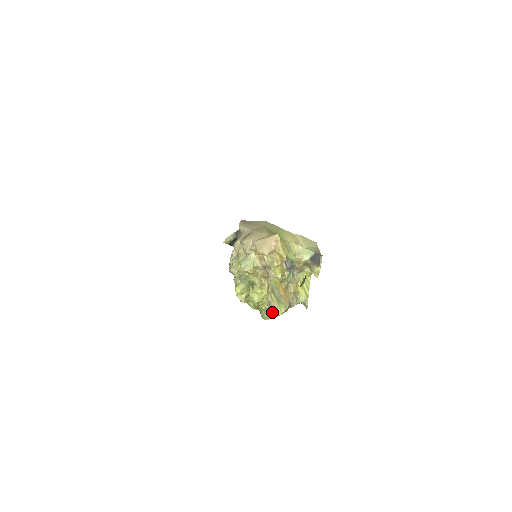
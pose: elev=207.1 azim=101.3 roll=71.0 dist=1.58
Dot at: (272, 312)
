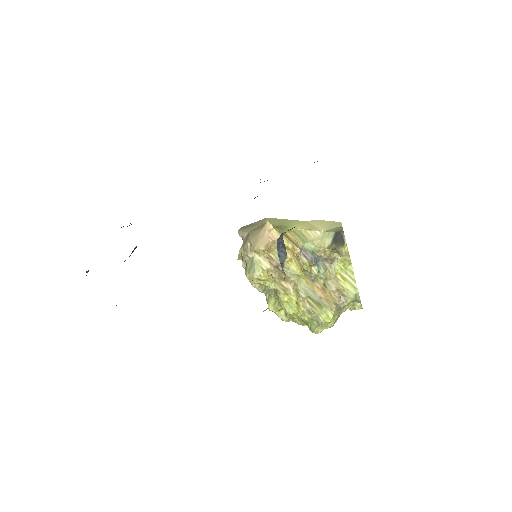
Dot at: (318, 321)
